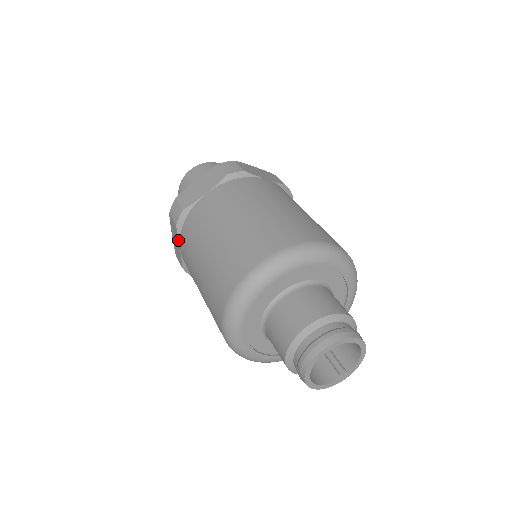
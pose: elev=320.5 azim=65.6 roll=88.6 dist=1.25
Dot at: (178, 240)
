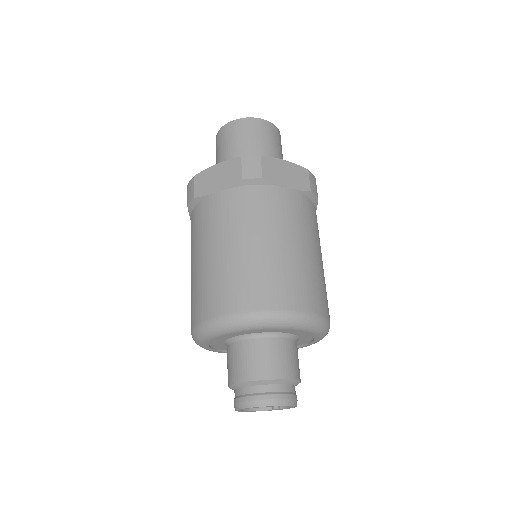
Dot at: occluded
